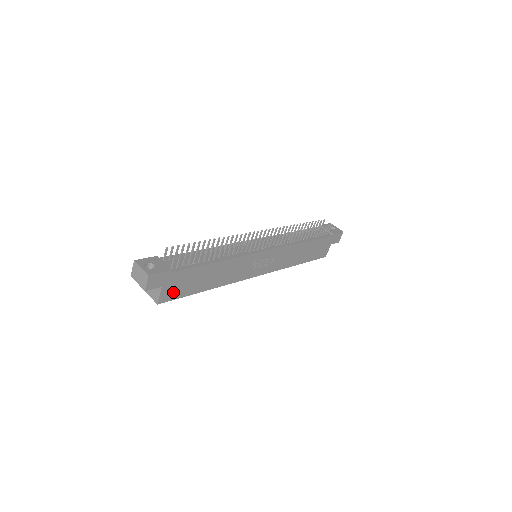
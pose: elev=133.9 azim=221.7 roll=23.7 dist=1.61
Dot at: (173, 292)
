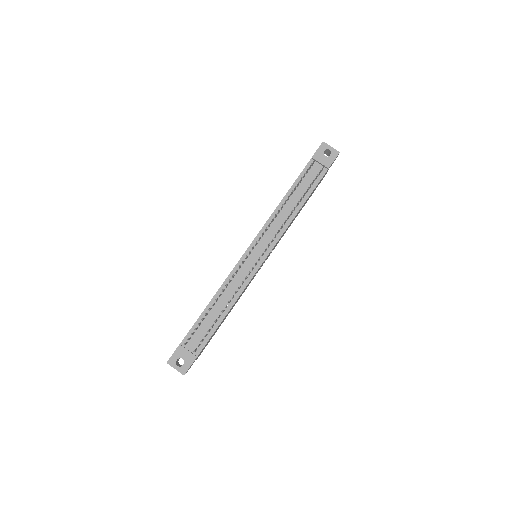
Dot at: (204, 348)
